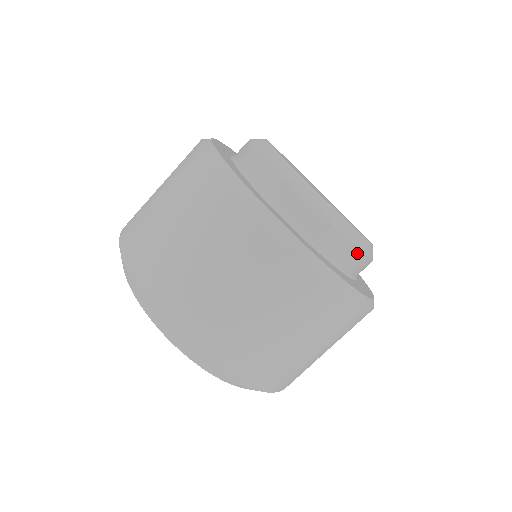
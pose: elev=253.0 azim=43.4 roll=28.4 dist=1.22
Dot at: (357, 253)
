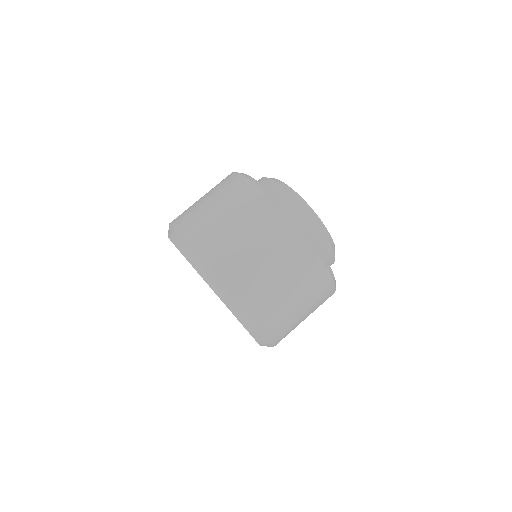
Dot at: (316, 227)
